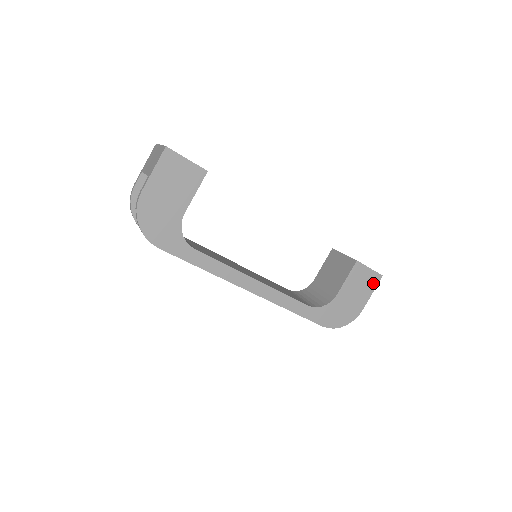
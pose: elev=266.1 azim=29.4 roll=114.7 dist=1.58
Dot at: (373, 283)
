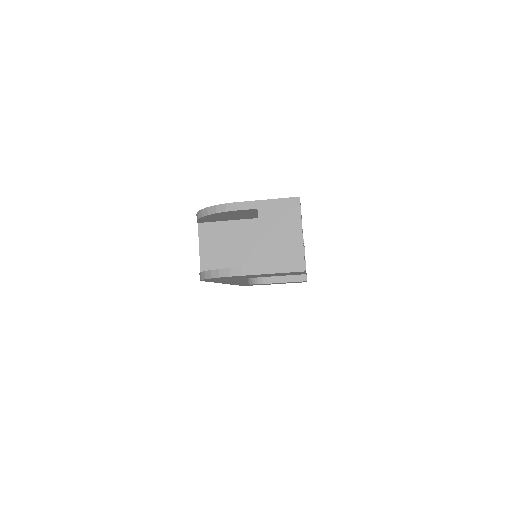
Dot at: occluded
